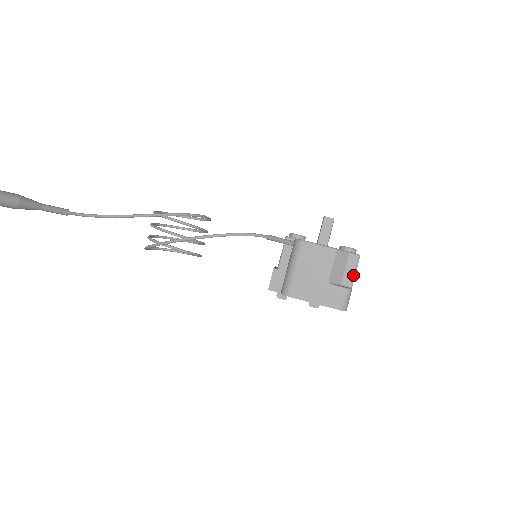
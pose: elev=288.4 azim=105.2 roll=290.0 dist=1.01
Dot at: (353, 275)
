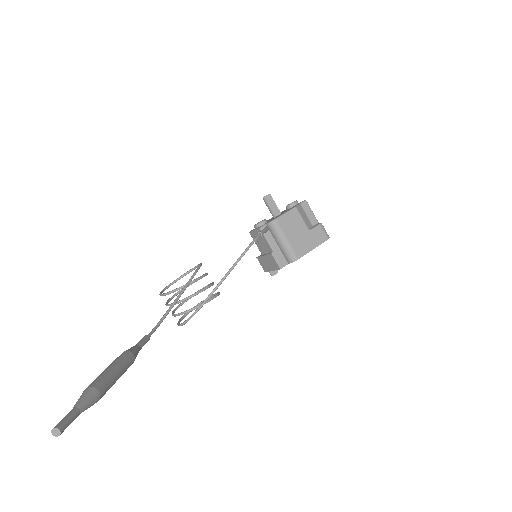
Dot at: (313, 215)
